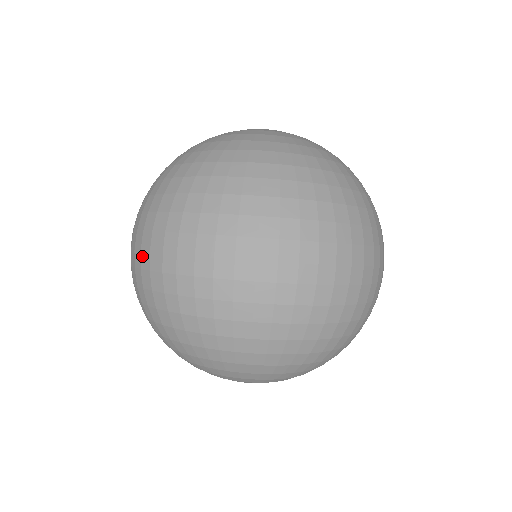
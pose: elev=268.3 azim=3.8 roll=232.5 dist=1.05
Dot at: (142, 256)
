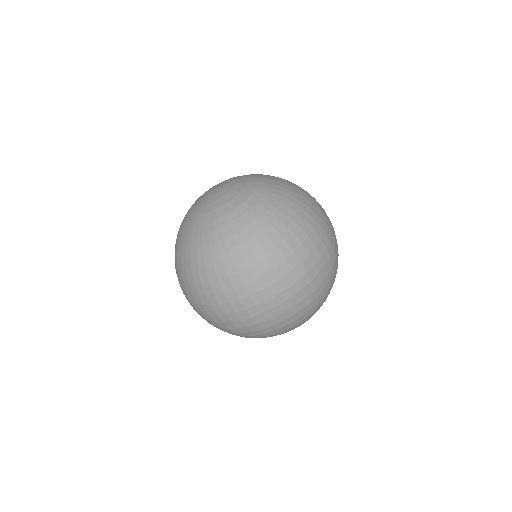
Dot at: occluded
